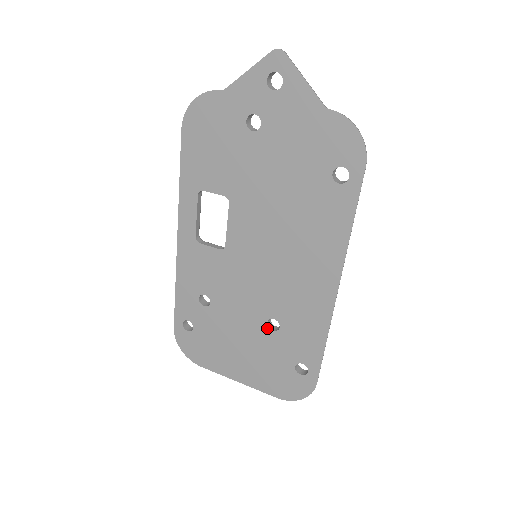
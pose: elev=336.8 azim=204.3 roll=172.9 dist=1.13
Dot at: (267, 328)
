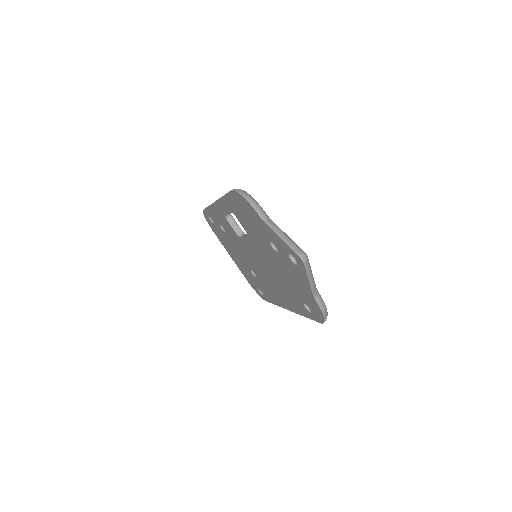
Dot at: (250, 270)
